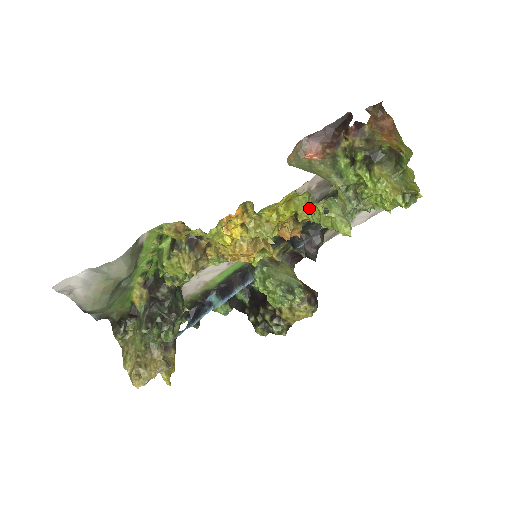
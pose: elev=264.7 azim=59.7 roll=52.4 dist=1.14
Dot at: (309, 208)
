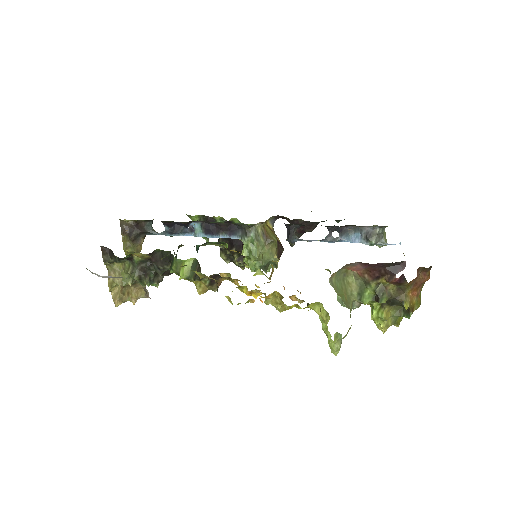
Dot at: (322, 318)
